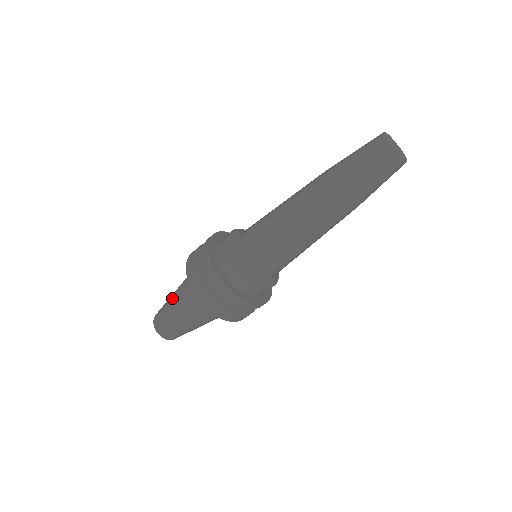
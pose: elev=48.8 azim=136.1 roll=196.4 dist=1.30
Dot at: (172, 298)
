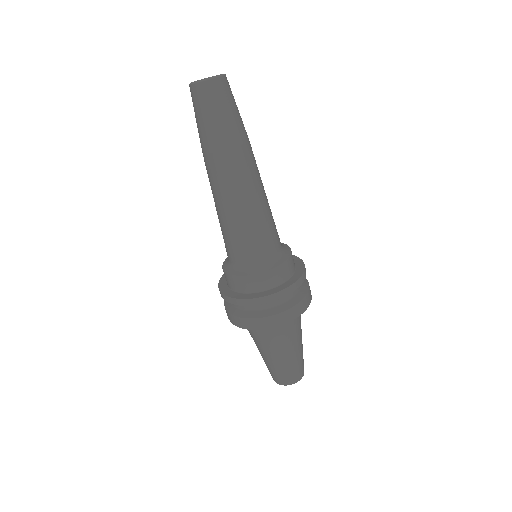
Dot at: occluded
